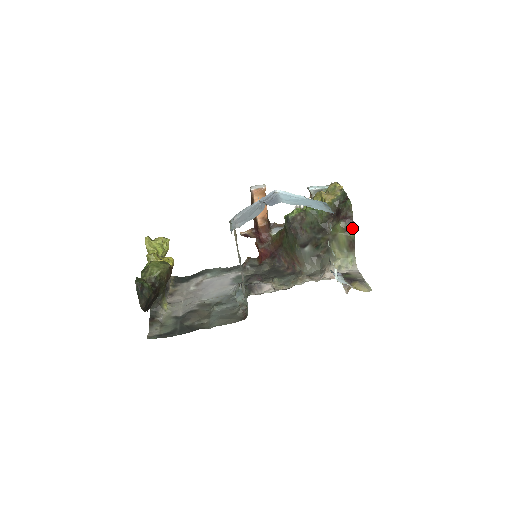
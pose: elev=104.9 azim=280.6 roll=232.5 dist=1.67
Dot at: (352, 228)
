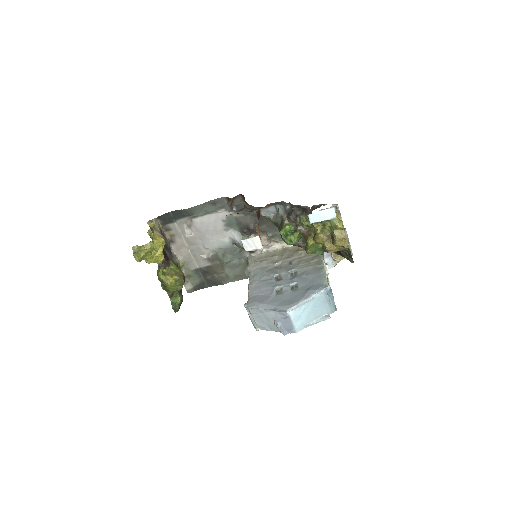
Dot at: occluded
